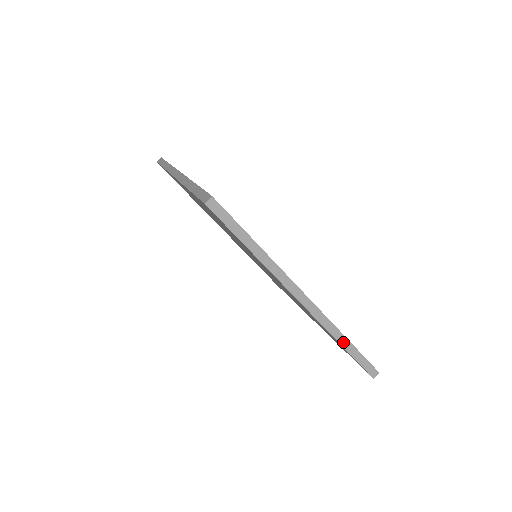
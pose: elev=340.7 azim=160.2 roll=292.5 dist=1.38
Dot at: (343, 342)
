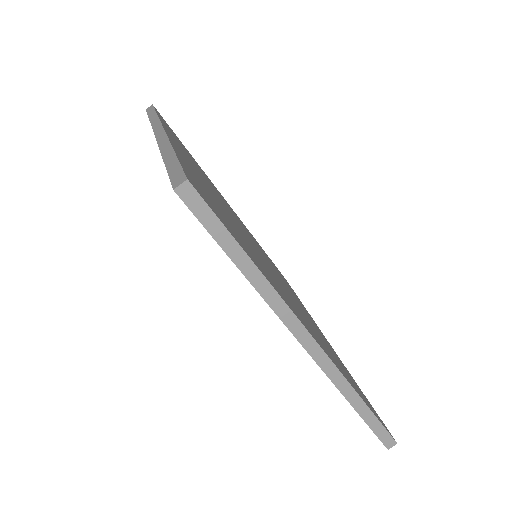
Dot at: (356, 404)
